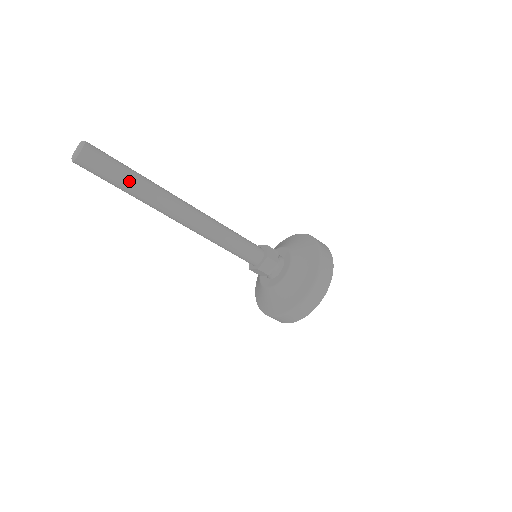
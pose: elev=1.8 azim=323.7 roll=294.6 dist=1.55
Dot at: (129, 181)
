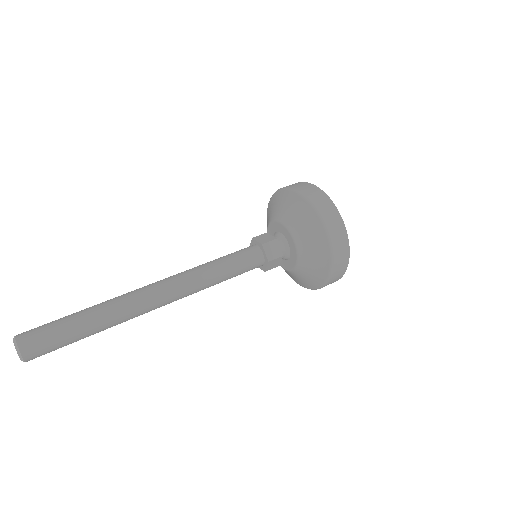
Dot at: (83, 322)
